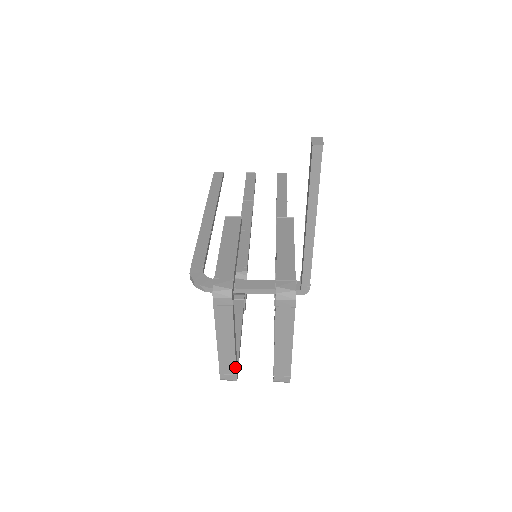
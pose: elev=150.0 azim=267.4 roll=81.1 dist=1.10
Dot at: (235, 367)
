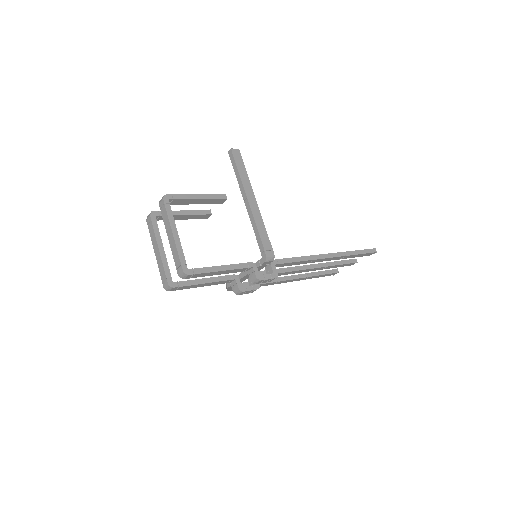
Dot at: (164, 272)
